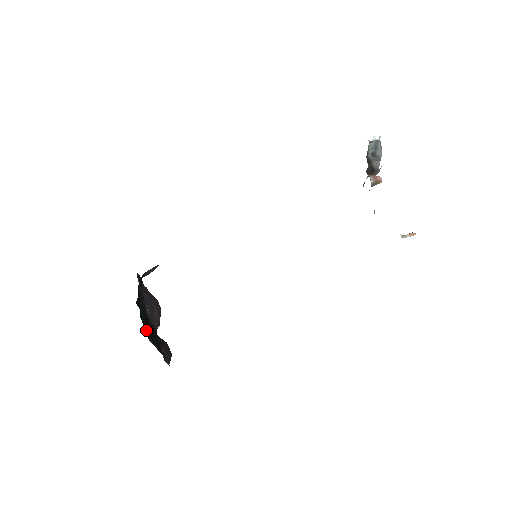
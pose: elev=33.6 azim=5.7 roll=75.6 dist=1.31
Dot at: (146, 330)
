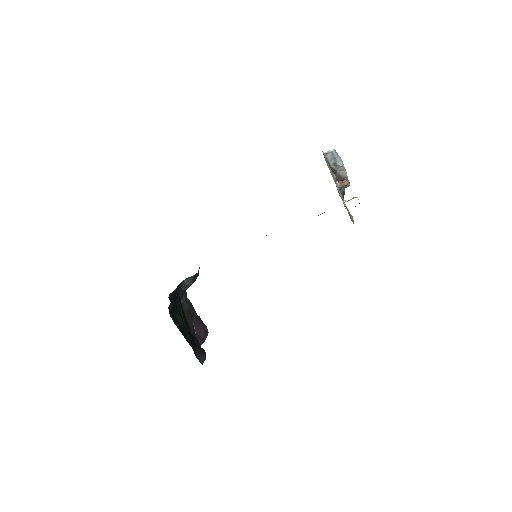
Dot at: (179, 325)
